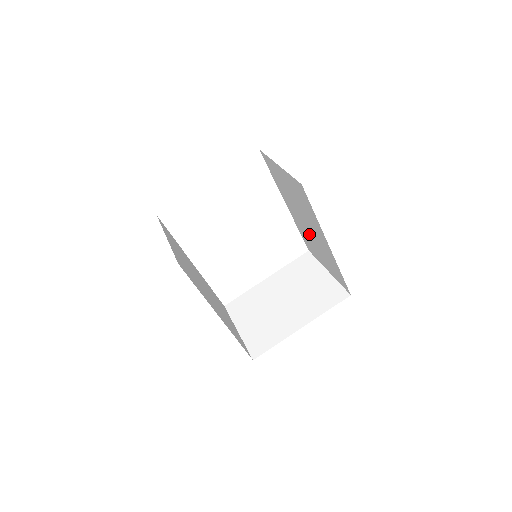
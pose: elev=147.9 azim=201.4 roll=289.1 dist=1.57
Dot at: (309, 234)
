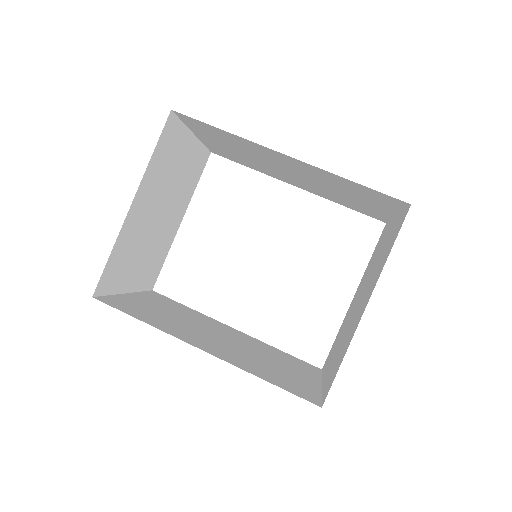
Dot at: (318, 186)
